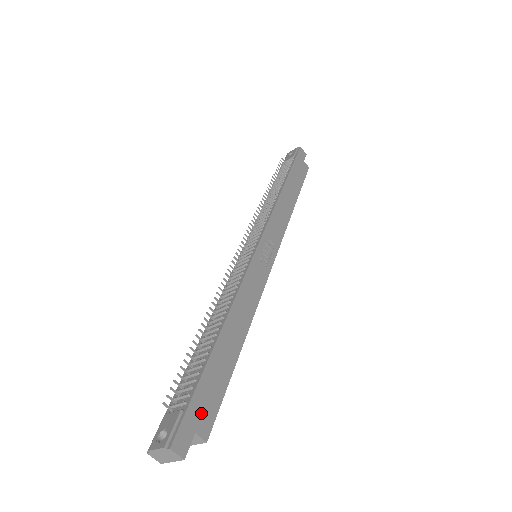
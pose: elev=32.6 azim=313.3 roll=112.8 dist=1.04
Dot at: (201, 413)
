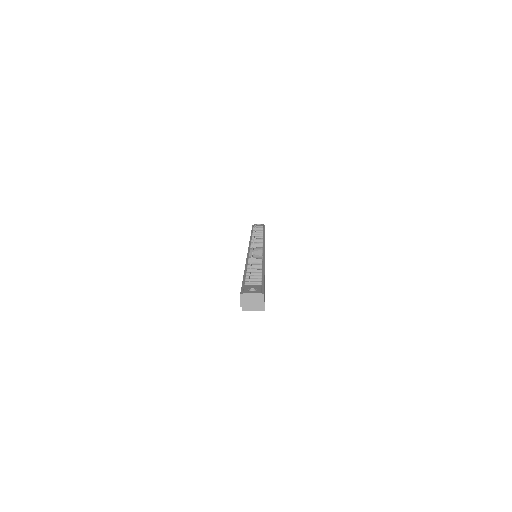
Dot at: (264, 295)
